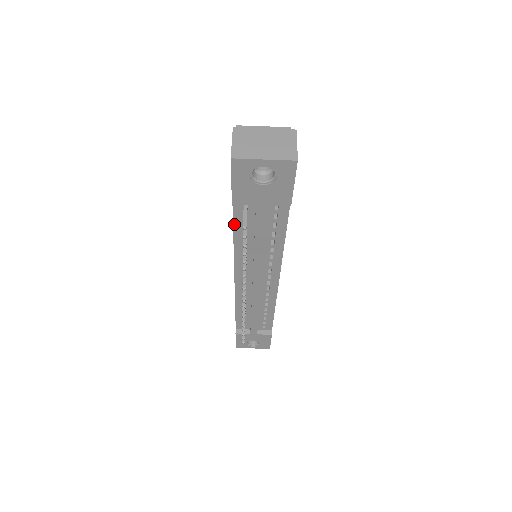
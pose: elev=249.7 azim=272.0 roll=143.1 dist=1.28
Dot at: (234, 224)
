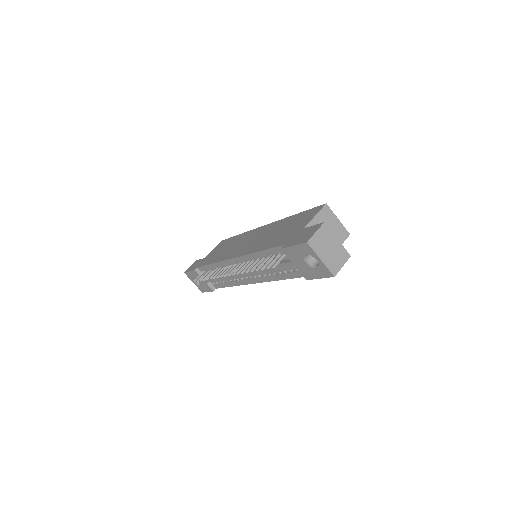
Dot at: (268, 250)
